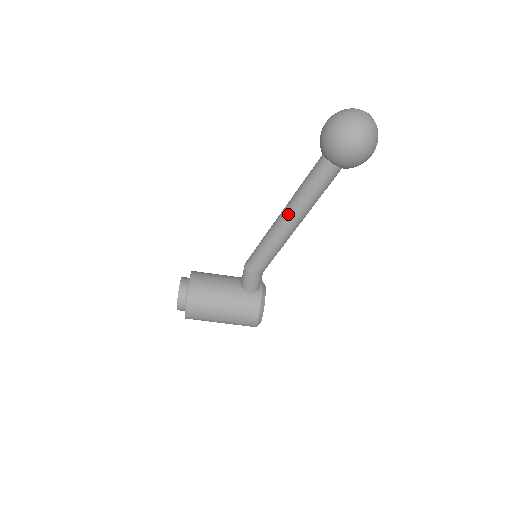
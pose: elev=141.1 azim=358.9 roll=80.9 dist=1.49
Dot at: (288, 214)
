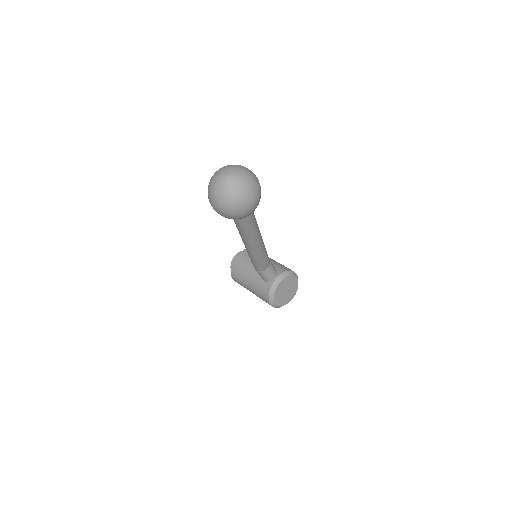
Dot at: occluded
